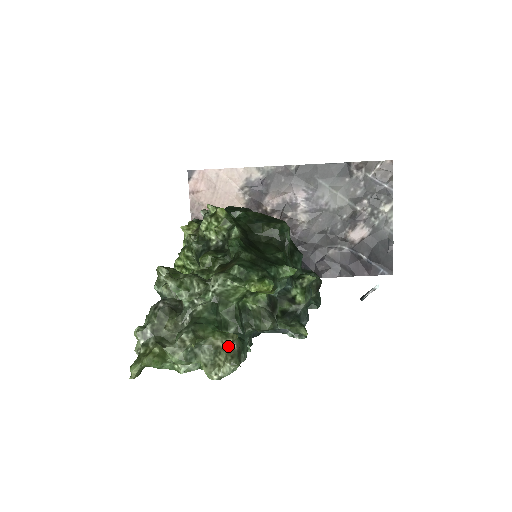
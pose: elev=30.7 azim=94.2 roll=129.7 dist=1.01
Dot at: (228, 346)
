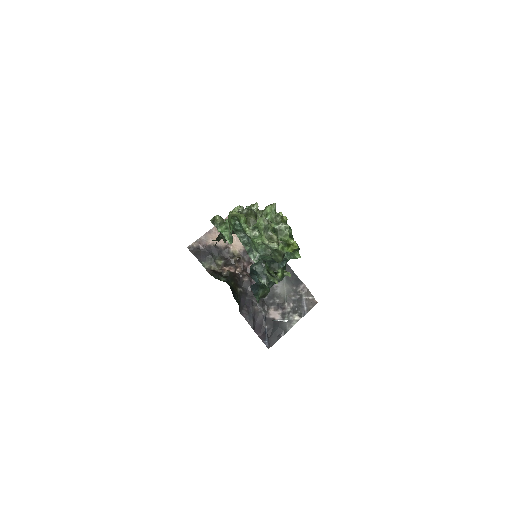
Dot at: (278, 241)
